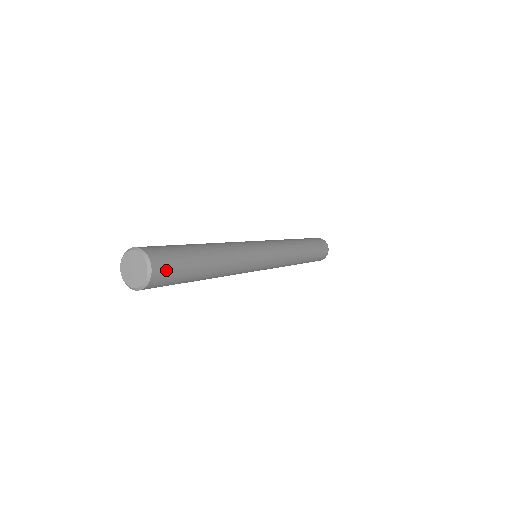
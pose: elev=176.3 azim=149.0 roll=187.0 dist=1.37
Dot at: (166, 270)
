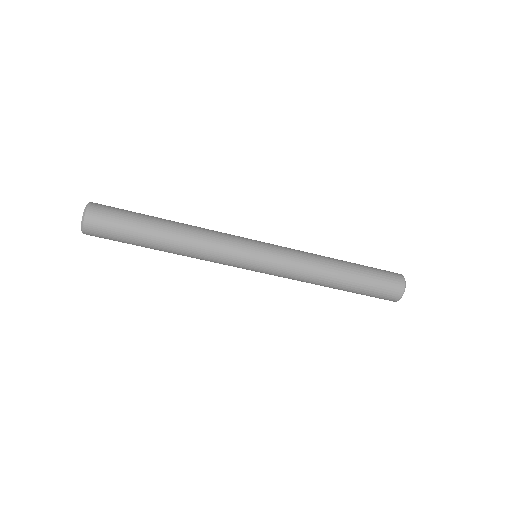
Dot at: (107, 206)
